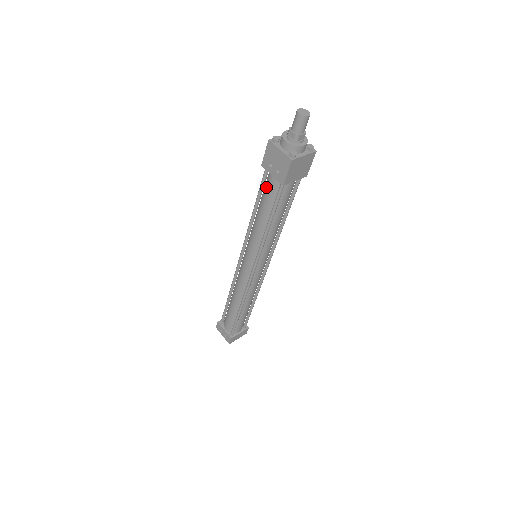
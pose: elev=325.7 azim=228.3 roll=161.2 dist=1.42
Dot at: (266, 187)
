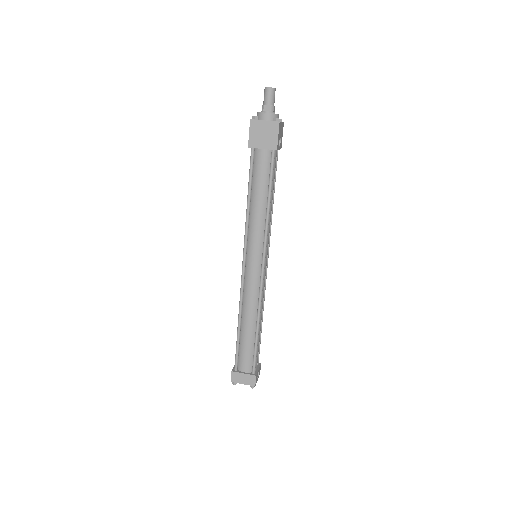
Dot at: occluded
